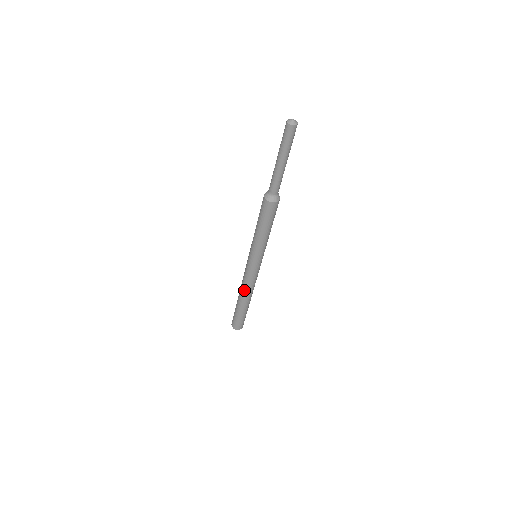
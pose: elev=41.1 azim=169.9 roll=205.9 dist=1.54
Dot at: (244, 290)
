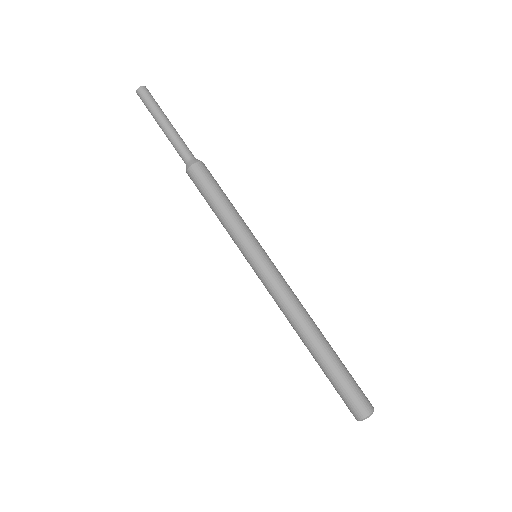
Dot at: (289, 321)
